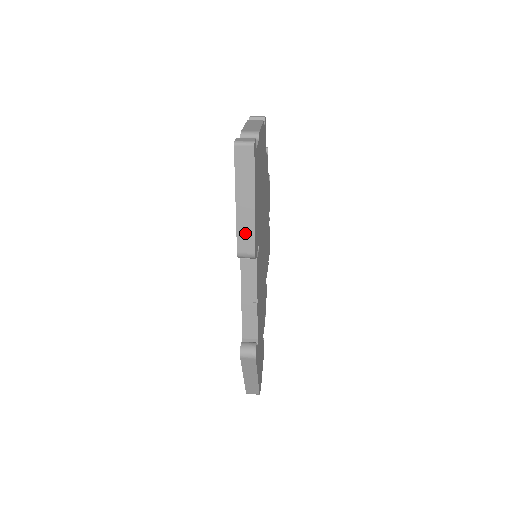
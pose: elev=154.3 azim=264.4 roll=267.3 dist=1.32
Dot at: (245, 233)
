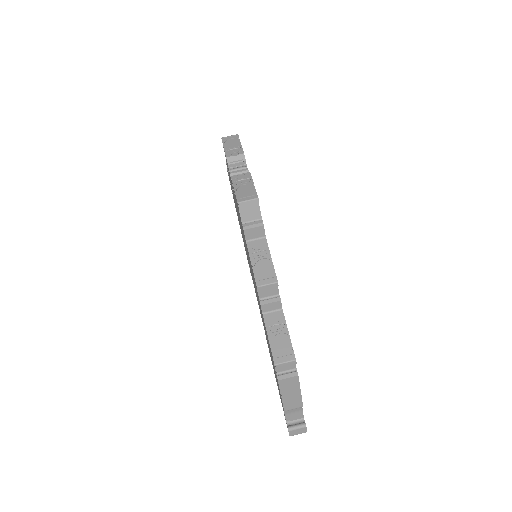
Dot at: occluded
